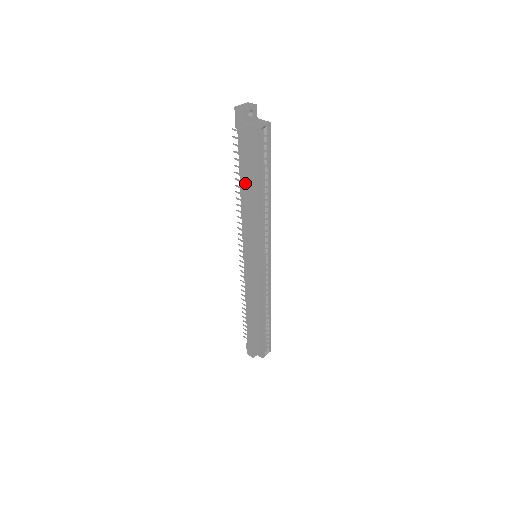
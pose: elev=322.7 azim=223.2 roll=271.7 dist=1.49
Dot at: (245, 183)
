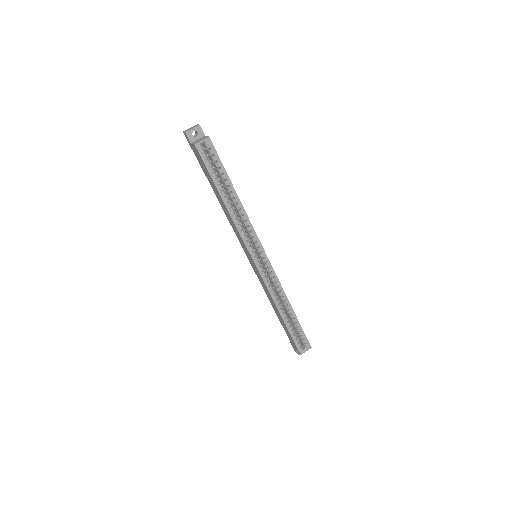
Dot at: (215, 193)
